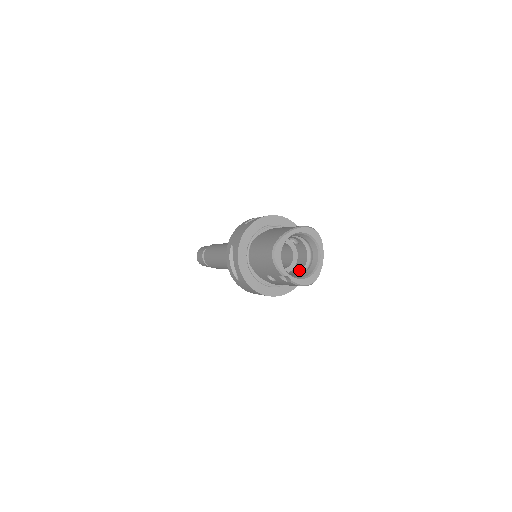
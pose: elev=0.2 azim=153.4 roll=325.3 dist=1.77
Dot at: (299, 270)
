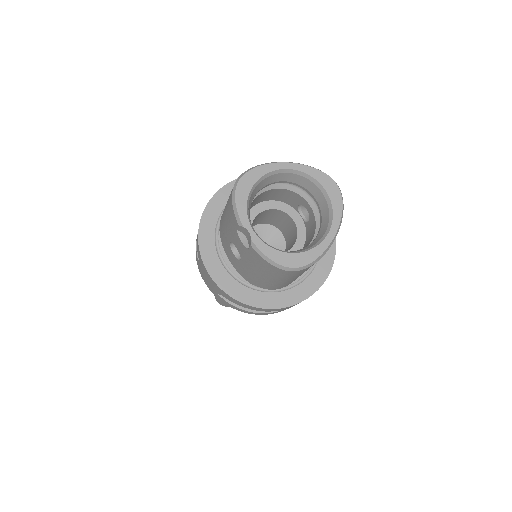
Dot at: occluded
